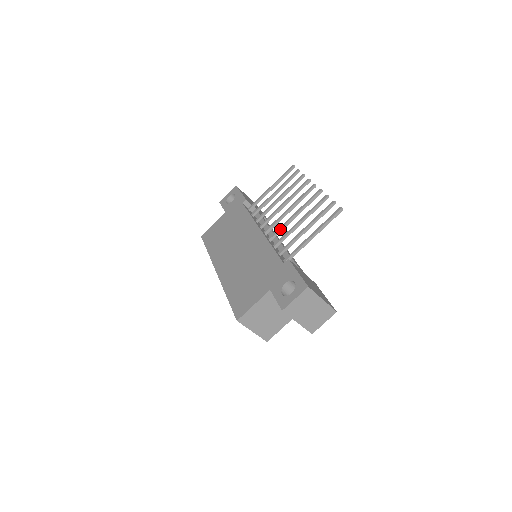
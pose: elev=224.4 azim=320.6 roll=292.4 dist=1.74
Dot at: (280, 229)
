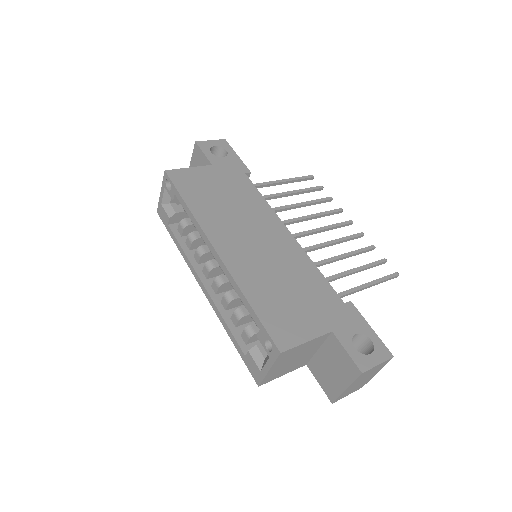
Dot at: (315, 248)
